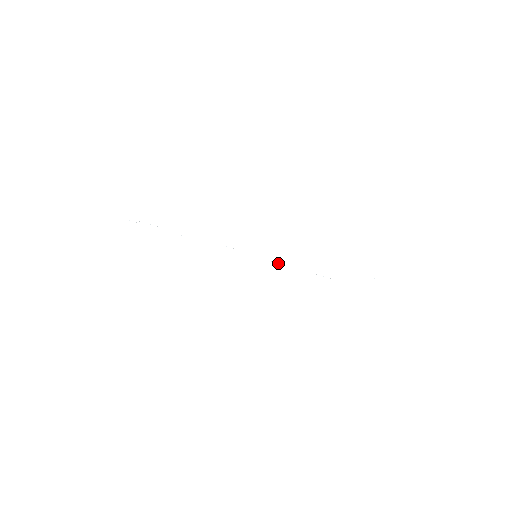
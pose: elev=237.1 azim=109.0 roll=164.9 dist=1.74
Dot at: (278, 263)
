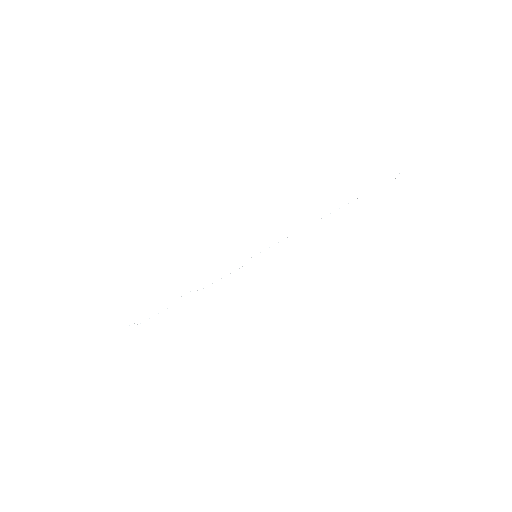
Dot at: occluded
